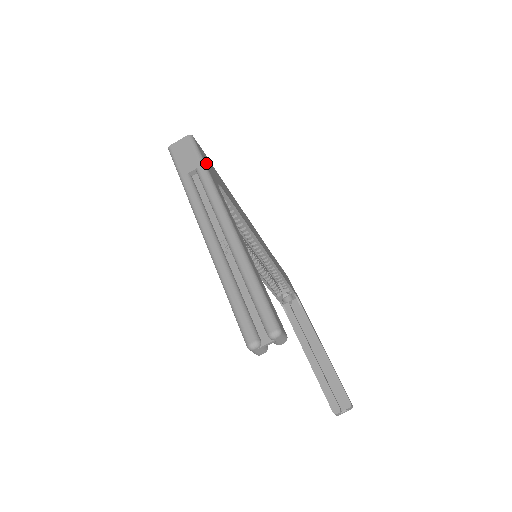
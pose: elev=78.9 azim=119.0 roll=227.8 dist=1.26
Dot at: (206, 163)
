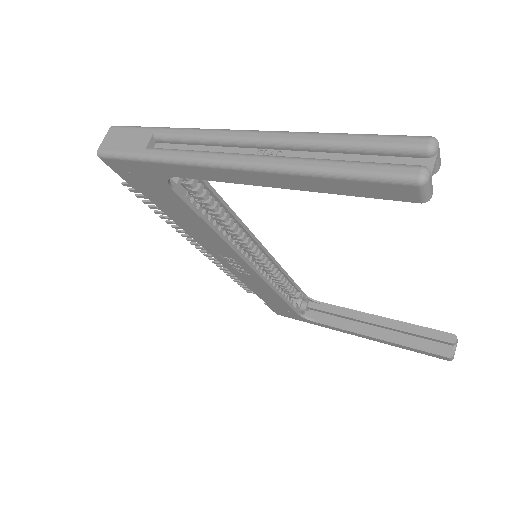
Dot at: occluded
